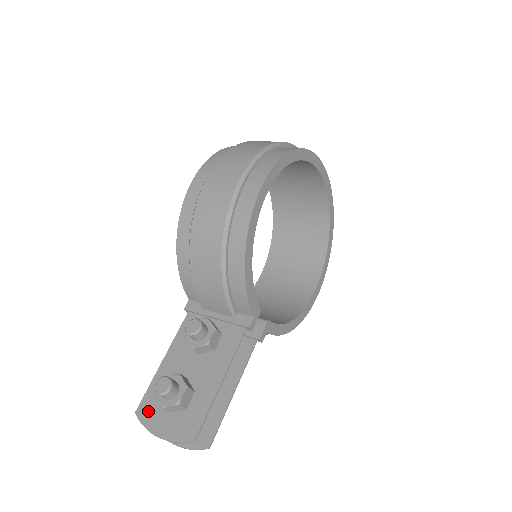
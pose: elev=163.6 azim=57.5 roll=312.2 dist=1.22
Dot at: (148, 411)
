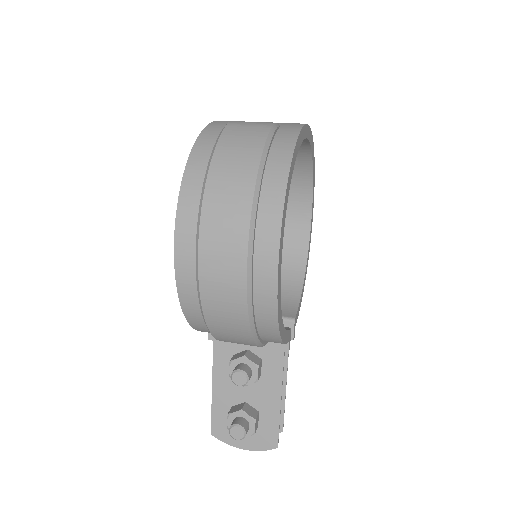
Dot at: (223, 432)
